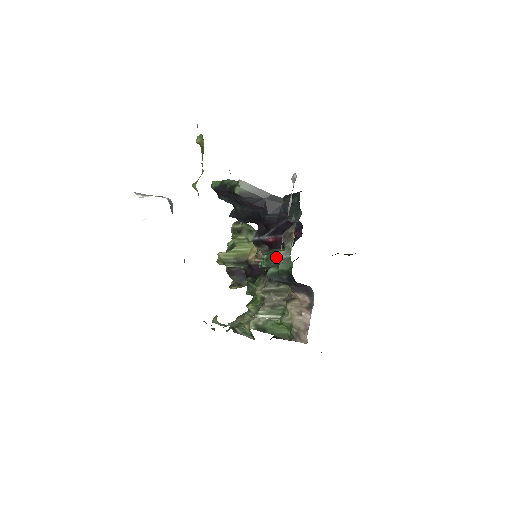
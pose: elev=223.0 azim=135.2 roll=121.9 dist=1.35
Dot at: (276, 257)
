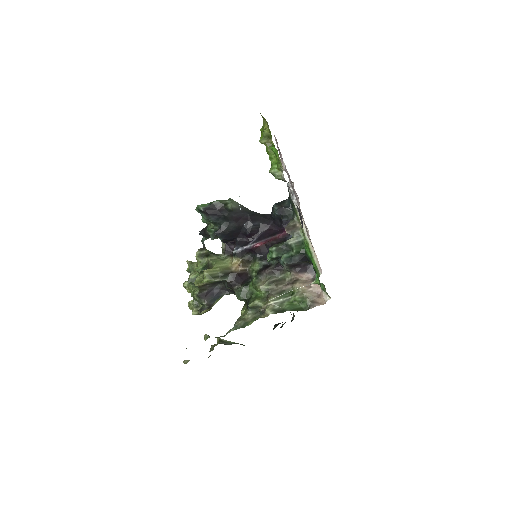
Dot at: (284, 246)
